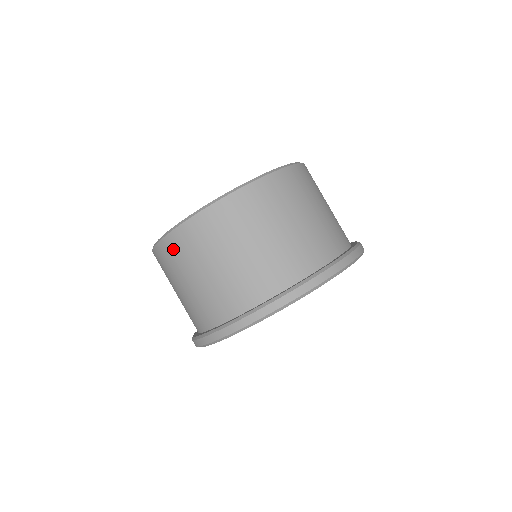
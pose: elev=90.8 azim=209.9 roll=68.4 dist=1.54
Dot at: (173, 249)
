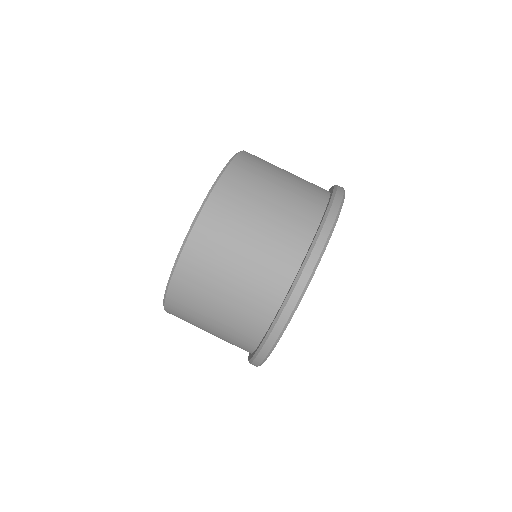
Dot at: (181, 297)
